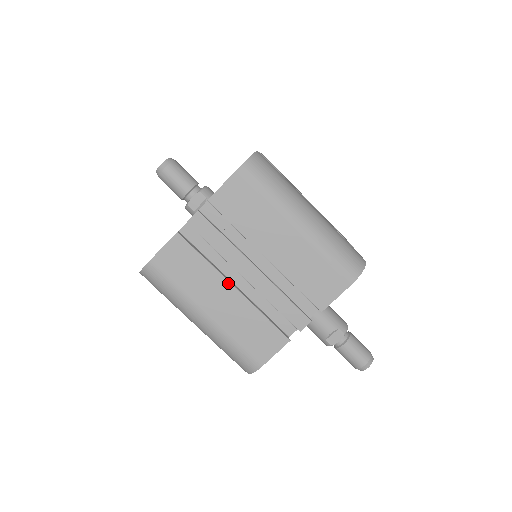
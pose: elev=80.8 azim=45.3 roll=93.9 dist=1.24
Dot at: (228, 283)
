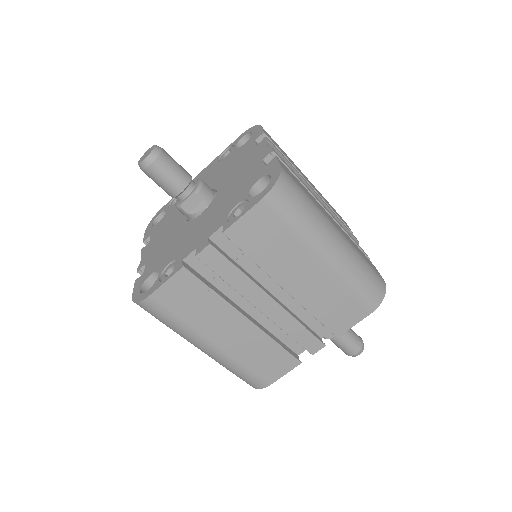
Dot at: (241, 315)
